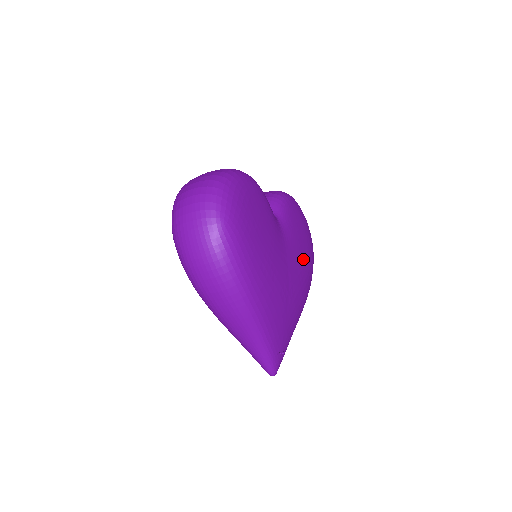
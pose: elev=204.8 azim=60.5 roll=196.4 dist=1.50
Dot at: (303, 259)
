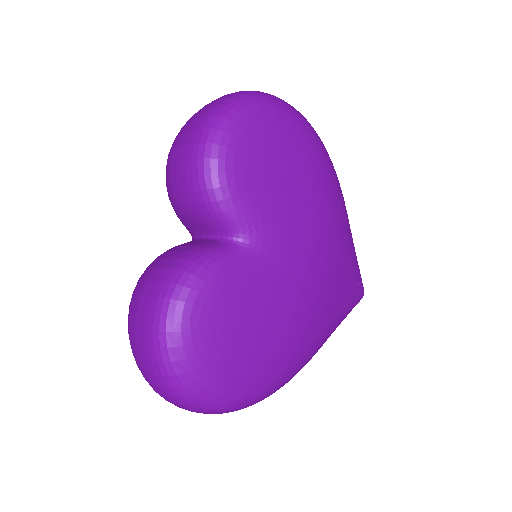
Dot at: (308, 199)
